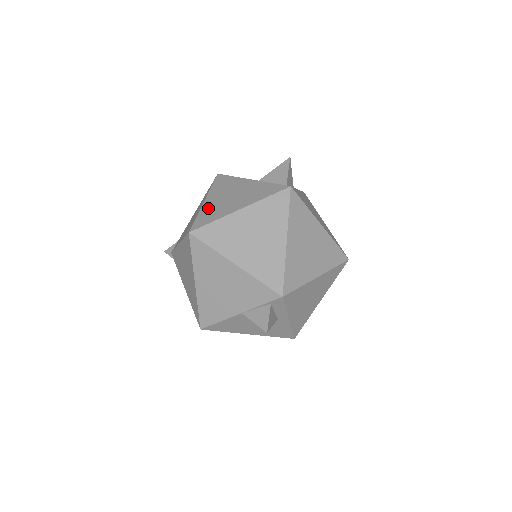
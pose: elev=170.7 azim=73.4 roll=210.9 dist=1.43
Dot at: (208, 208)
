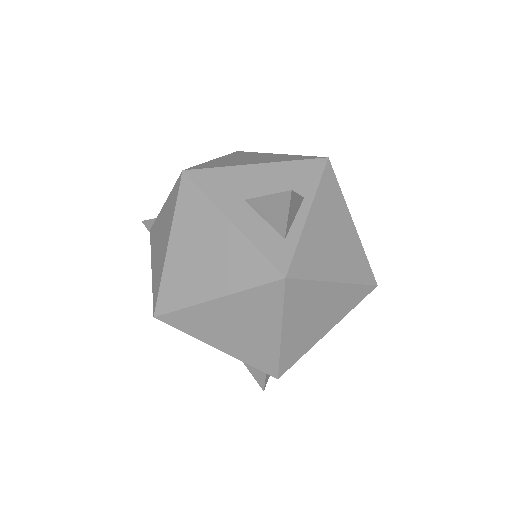
Dot at: (173, 271)
